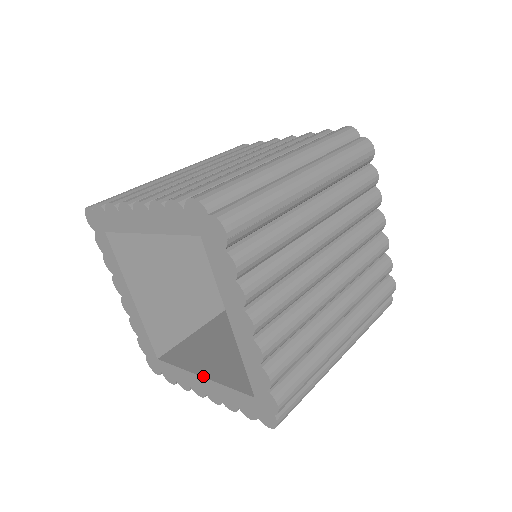
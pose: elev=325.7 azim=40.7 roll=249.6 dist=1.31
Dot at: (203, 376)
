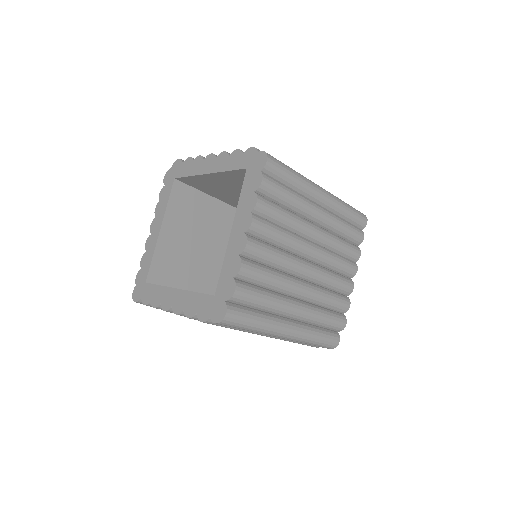
Dot at: (232, 228)
